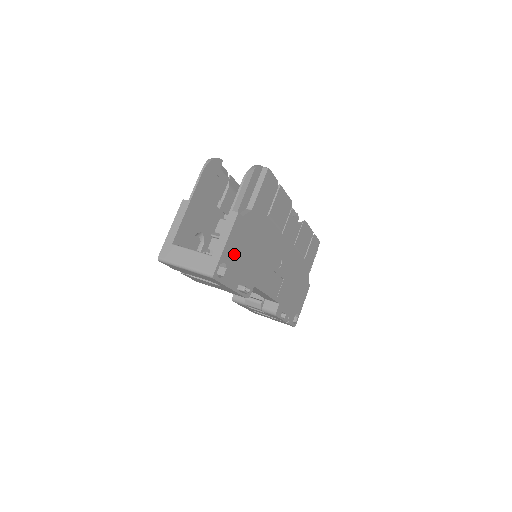
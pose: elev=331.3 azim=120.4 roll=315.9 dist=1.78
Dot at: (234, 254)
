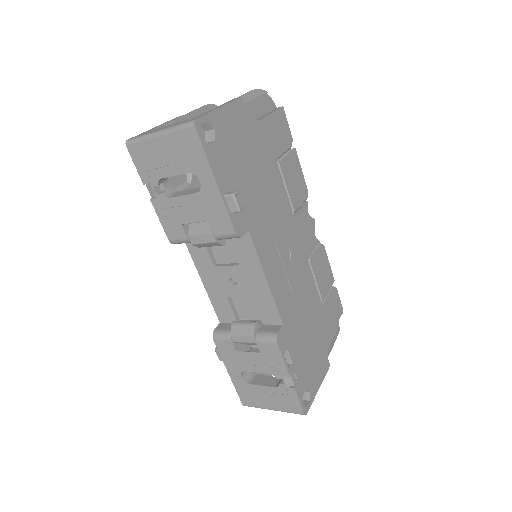
Dot at: (228, 139)
